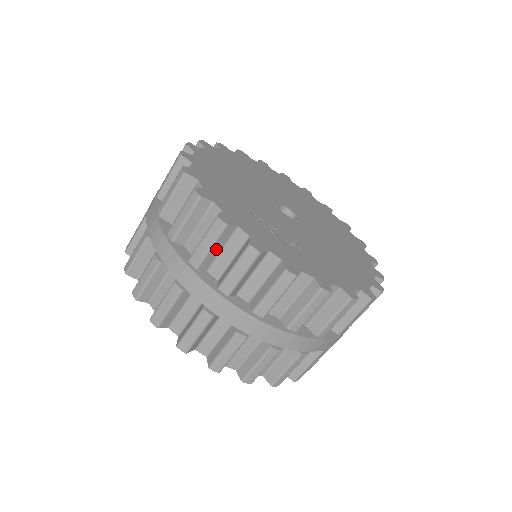
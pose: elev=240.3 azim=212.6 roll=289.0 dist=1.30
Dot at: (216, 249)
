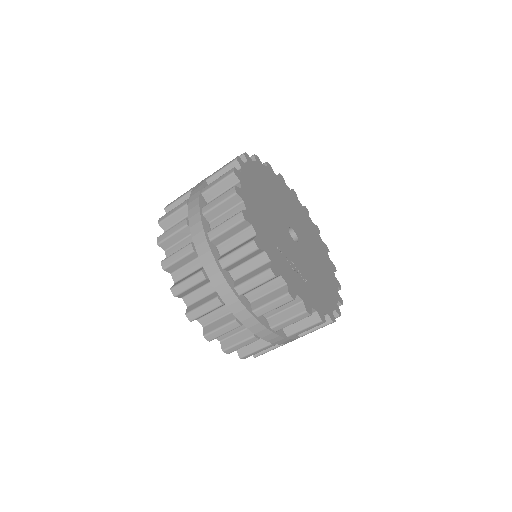
Dot at: (259, 286)
